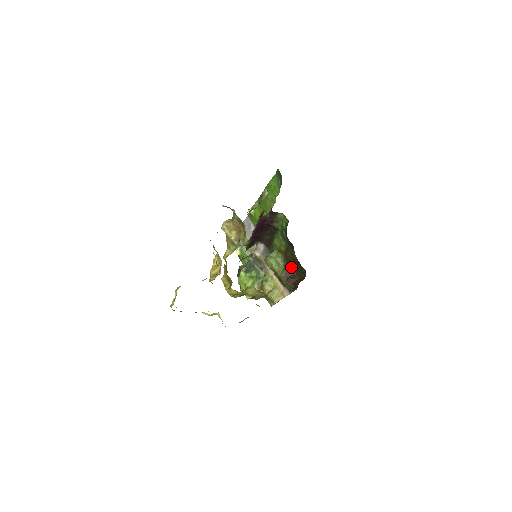
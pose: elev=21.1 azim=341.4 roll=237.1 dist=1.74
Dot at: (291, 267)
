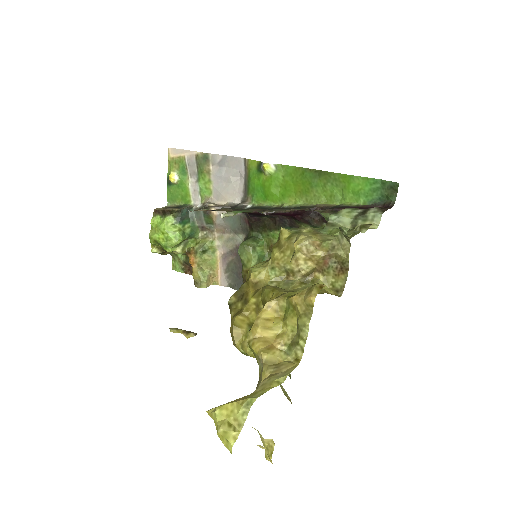
Dot at: occluded
